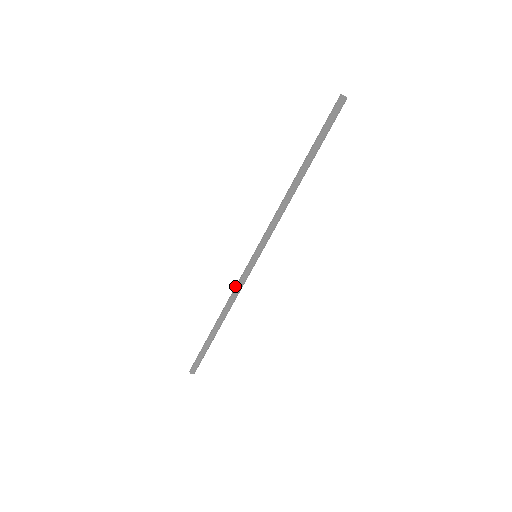
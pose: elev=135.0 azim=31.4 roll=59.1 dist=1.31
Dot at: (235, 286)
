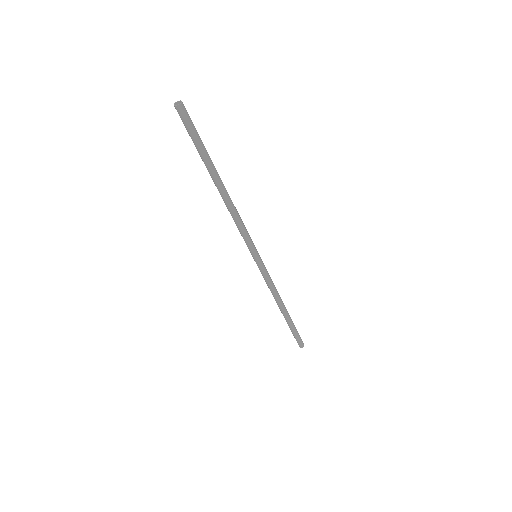
Dot at: occluded
